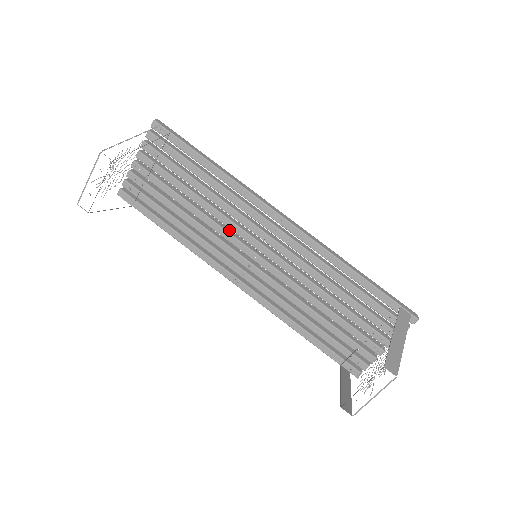
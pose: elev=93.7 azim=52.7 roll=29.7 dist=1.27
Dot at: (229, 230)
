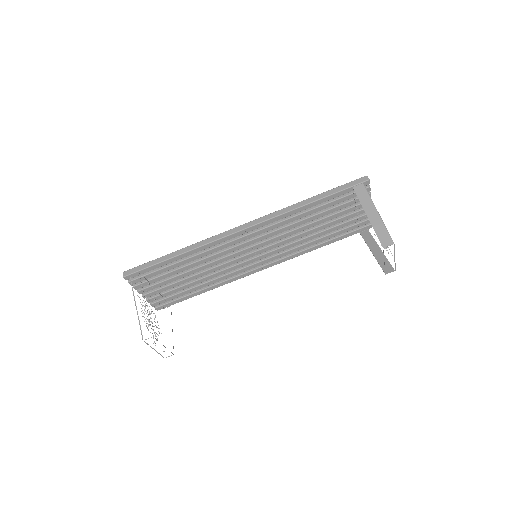
Dot at: (226, 260)
